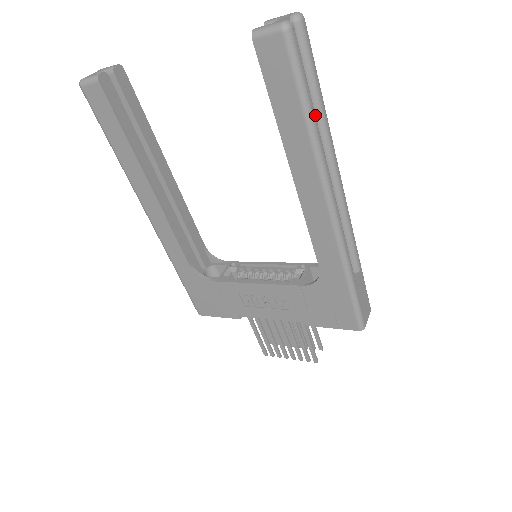
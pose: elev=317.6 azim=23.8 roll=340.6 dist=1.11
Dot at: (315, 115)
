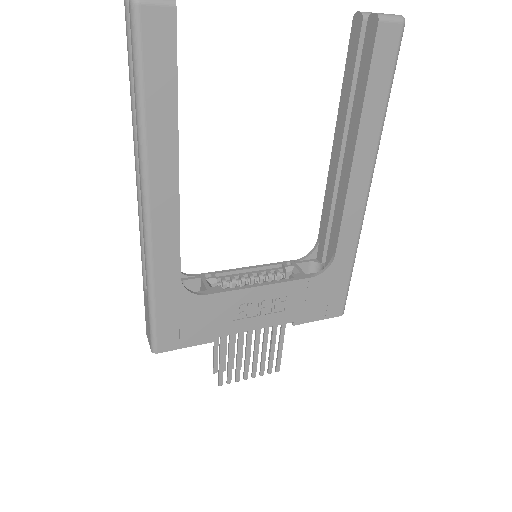
Dot at: occluded
